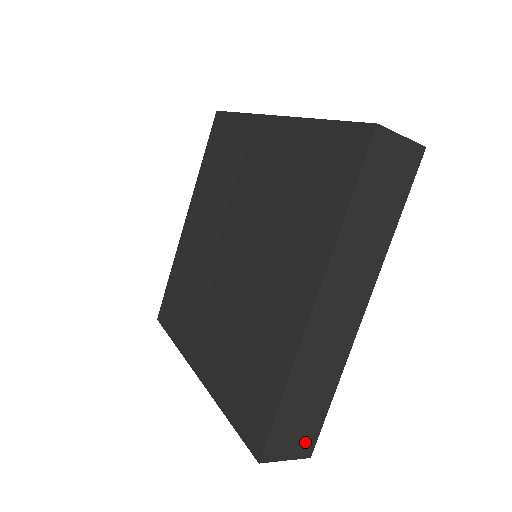
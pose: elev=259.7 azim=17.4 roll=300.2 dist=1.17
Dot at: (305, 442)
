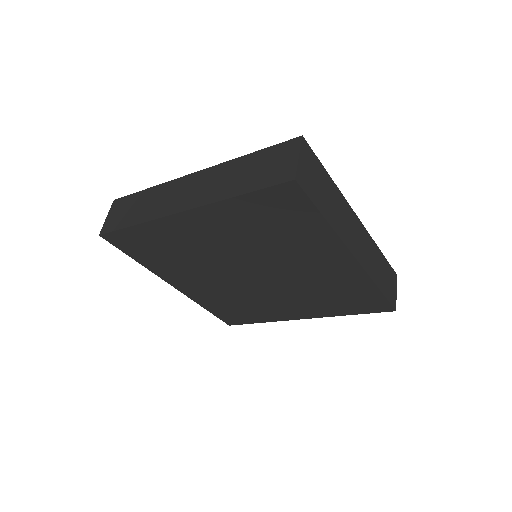
Dot at: (392, 277)
